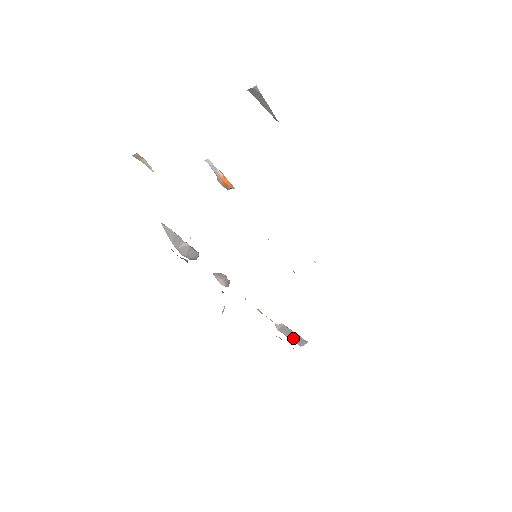
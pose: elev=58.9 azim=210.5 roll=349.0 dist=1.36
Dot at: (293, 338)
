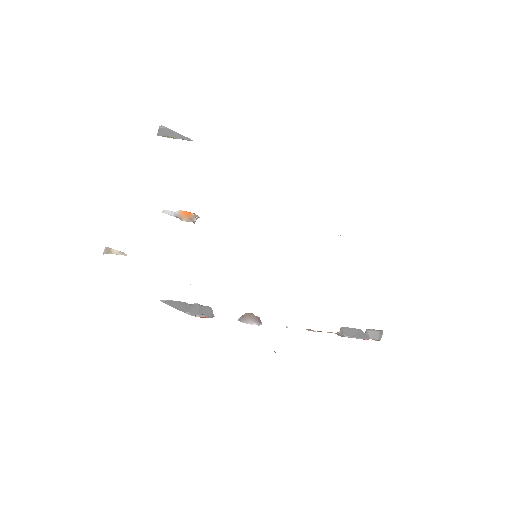
Dot at: (365, 336)
